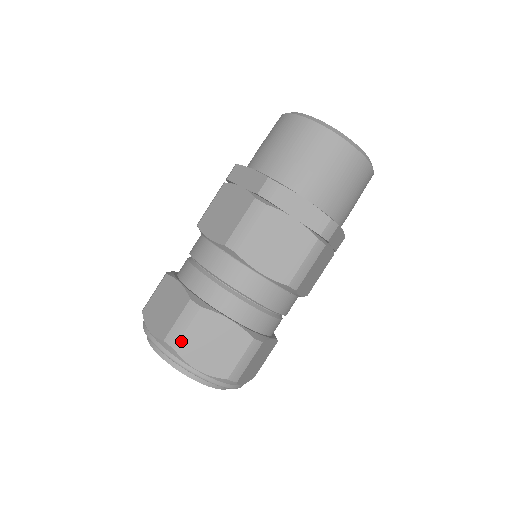
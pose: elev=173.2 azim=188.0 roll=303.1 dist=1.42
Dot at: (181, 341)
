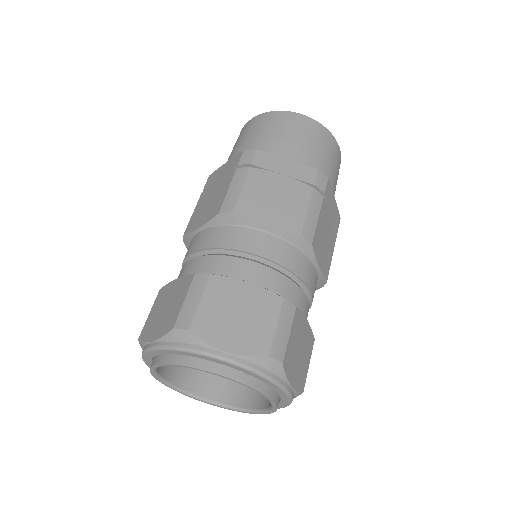
Dot at: (144, 327)
